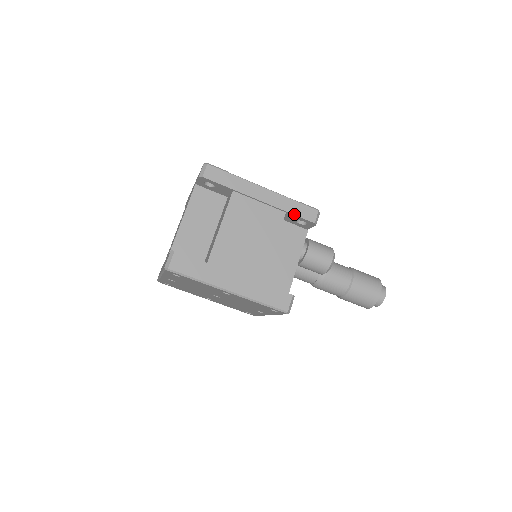
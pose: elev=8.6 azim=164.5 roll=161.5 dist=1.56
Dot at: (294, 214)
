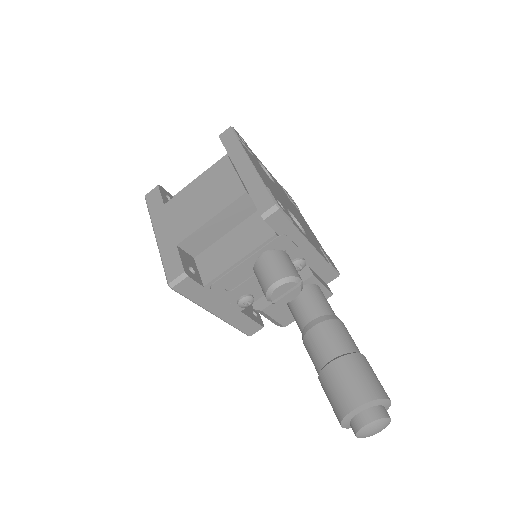
Dot at: (252, 197)
